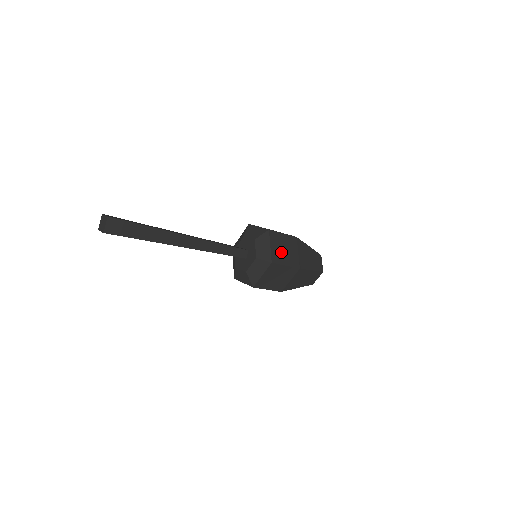
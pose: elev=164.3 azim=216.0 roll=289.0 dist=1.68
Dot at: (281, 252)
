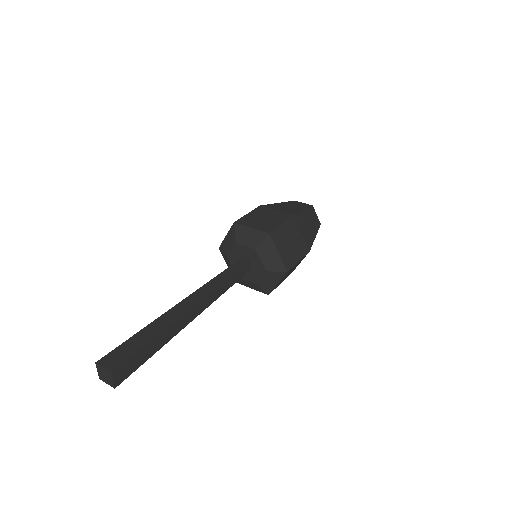
Dot at: (289, 250)
